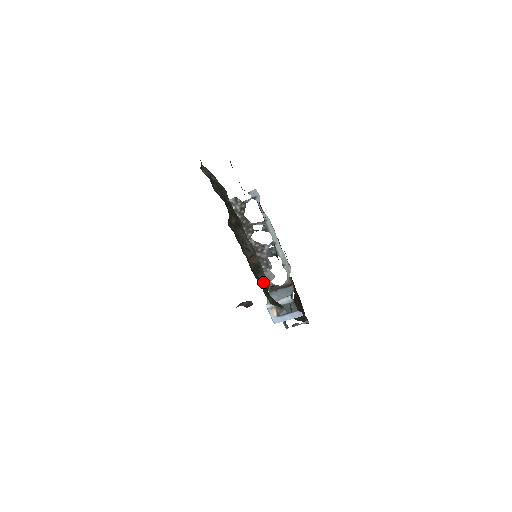
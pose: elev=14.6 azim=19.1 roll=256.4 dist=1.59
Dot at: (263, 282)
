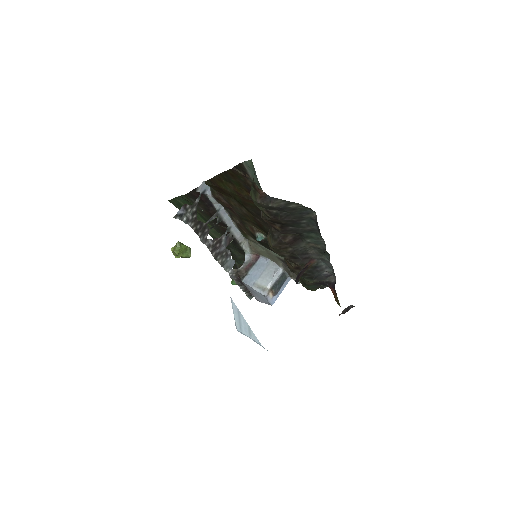
Dot at: (319, 278)
